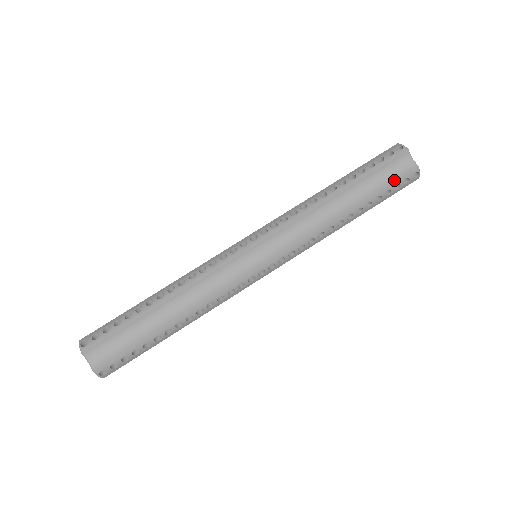
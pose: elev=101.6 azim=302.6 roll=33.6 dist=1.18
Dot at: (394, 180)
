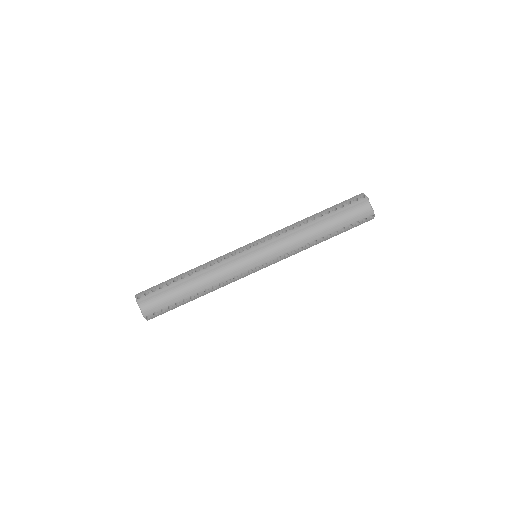
Dot at: (355, 218)
